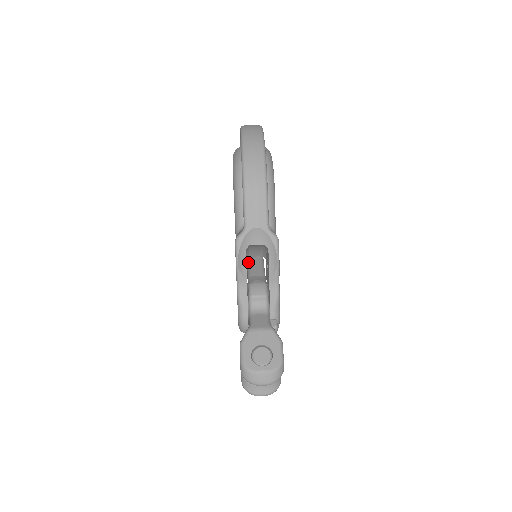
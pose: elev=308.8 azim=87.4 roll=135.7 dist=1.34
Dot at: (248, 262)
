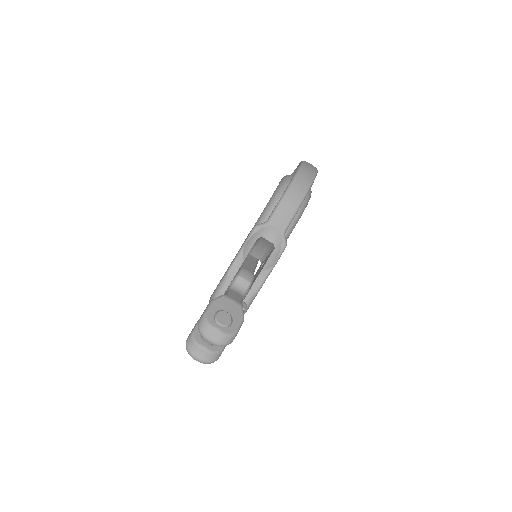
Dot at: (244, 260)
